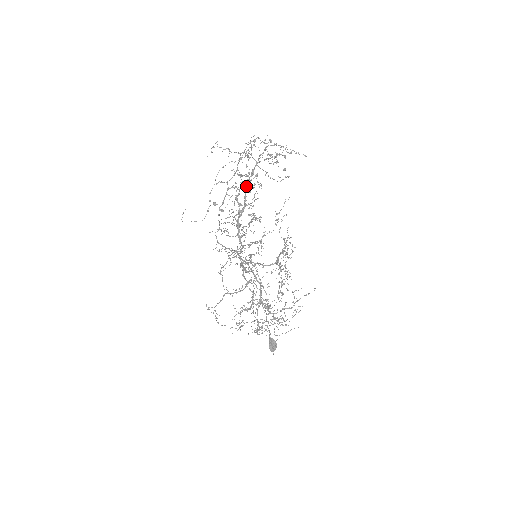
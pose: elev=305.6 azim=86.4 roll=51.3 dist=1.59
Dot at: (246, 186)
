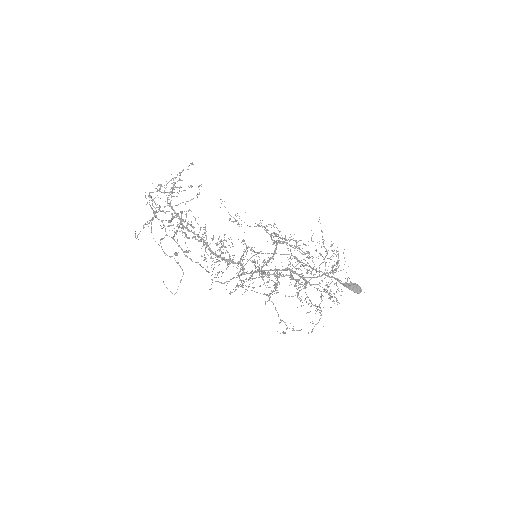
Dot at: (186, 228)
